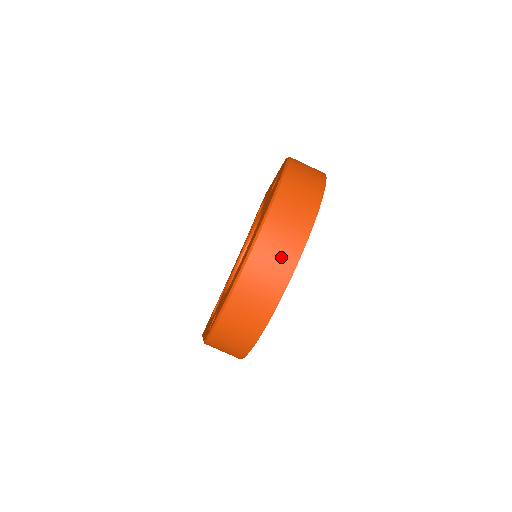
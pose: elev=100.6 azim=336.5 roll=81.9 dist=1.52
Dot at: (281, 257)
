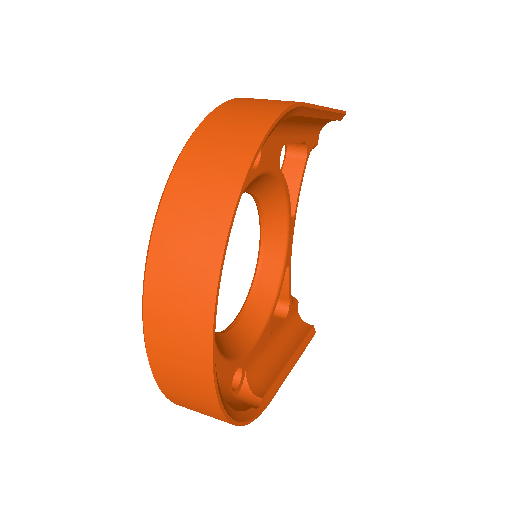
Dot at: (185, 342)
